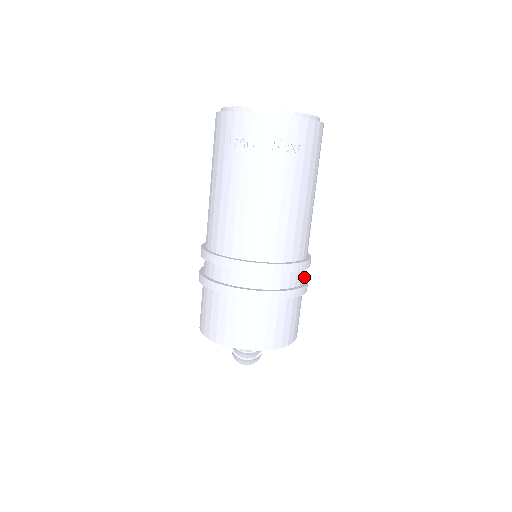
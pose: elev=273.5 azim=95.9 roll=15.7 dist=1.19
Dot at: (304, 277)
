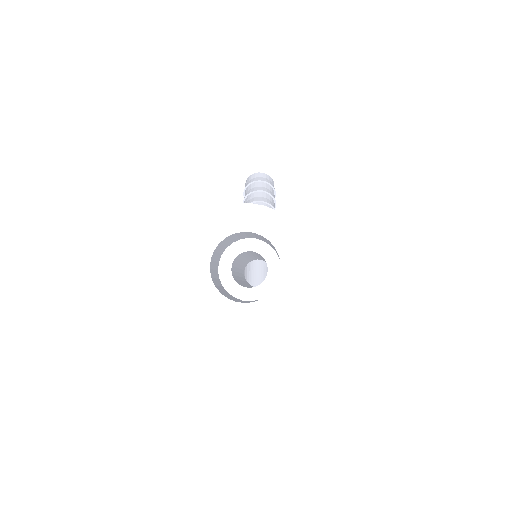
Dot at: occluded
